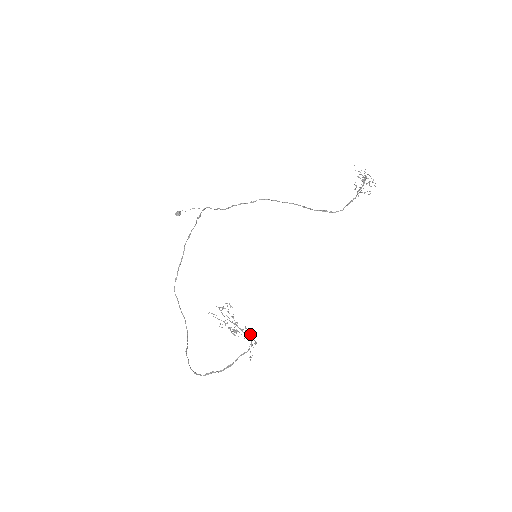
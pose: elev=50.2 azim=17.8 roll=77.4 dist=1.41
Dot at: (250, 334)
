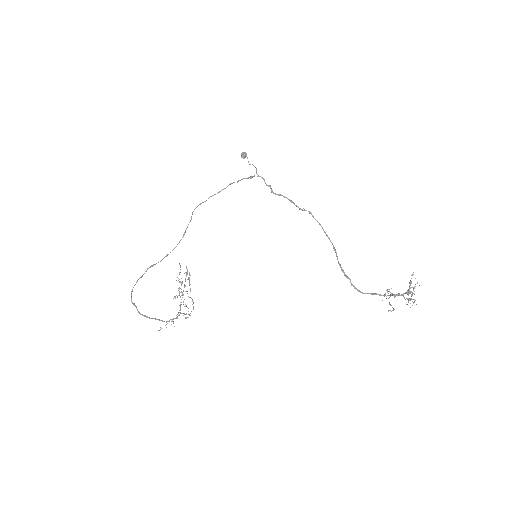
Dot at: (178, 313)
